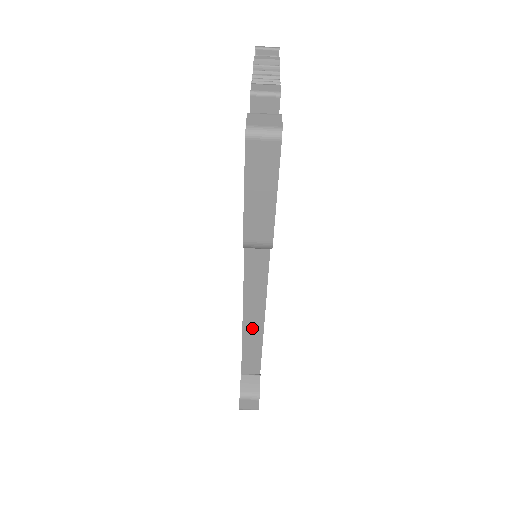
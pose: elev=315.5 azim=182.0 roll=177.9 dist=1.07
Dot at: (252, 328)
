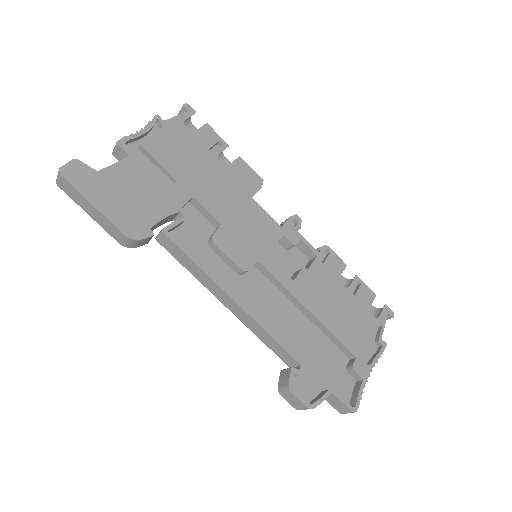
Dot at: (244, 317)
